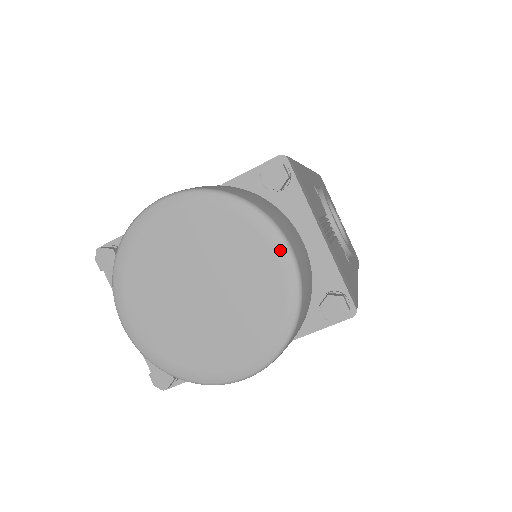
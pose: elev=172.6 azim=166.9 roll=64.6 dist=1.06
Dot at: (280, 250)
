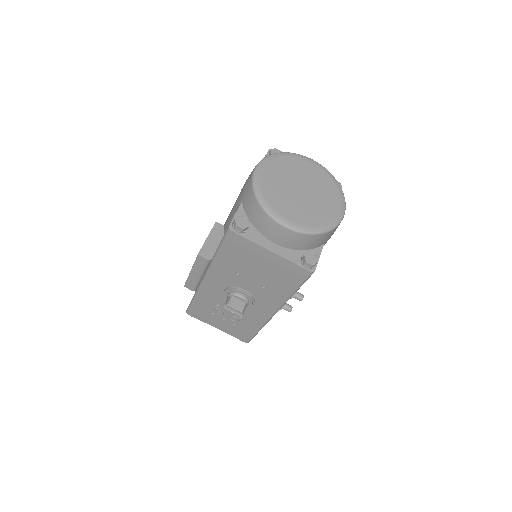
Dot at: (311, 161)
